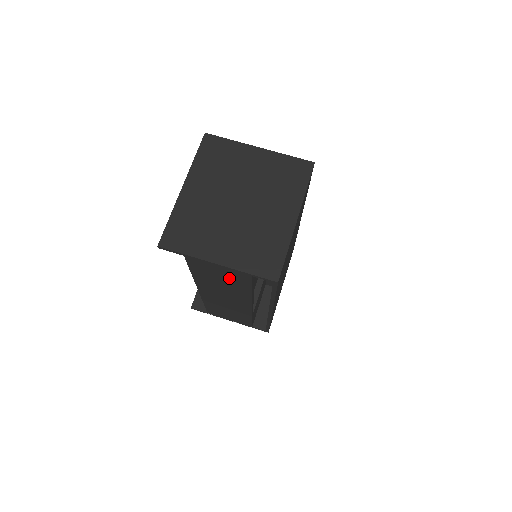
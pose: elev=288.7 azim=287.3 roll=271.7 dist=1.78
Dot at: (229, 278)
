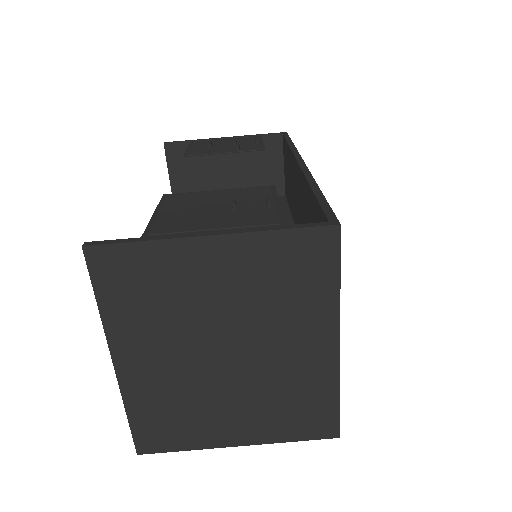
Dot at: occluded
